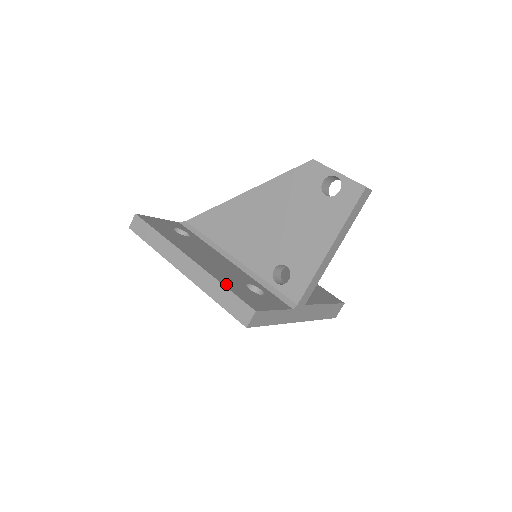
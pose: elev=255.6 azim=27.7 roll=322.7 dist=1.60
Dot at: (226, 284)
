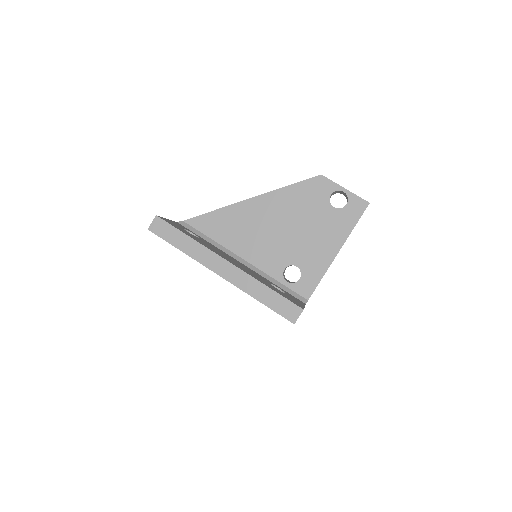
Dot at: (268, 286)
